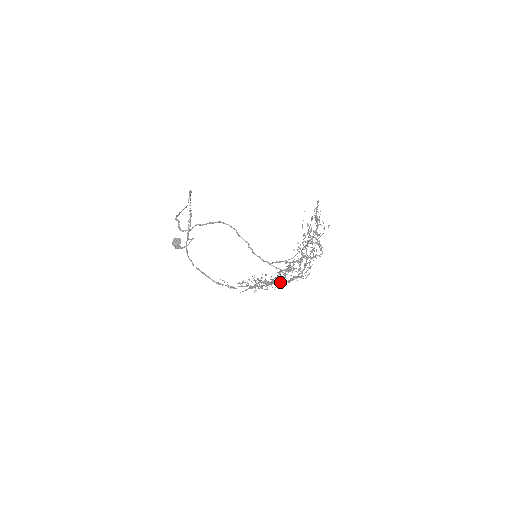
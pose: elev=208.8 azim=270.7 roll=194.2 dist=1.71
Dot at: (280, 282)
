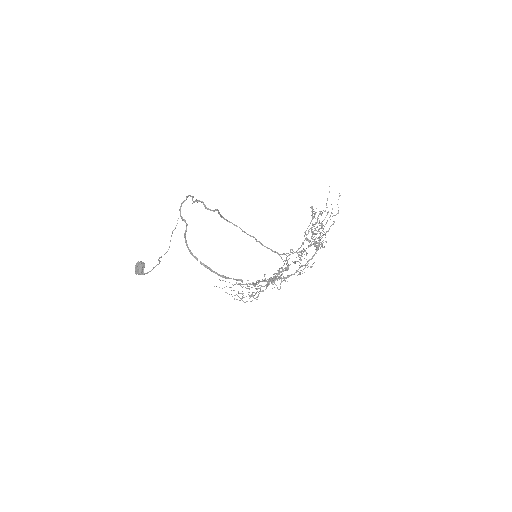
Dot at: (282, 278)
